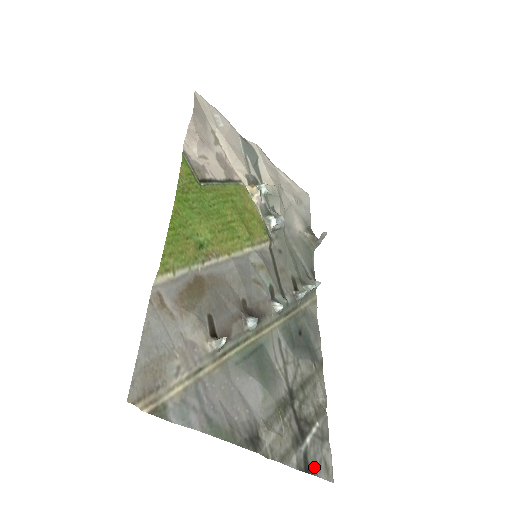
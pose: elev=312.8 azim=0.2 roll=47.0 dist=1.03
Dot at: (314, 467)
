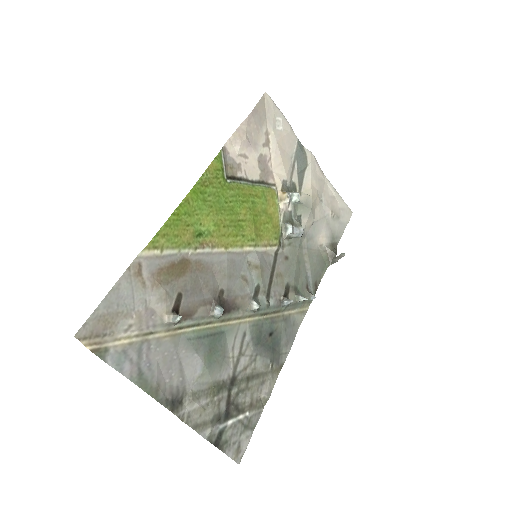
Dot at: (225, 445)
